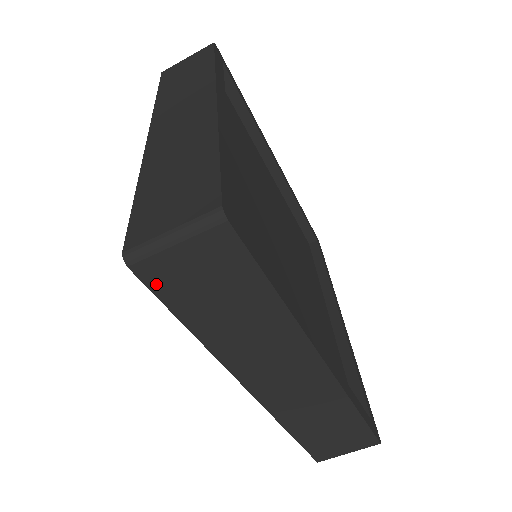
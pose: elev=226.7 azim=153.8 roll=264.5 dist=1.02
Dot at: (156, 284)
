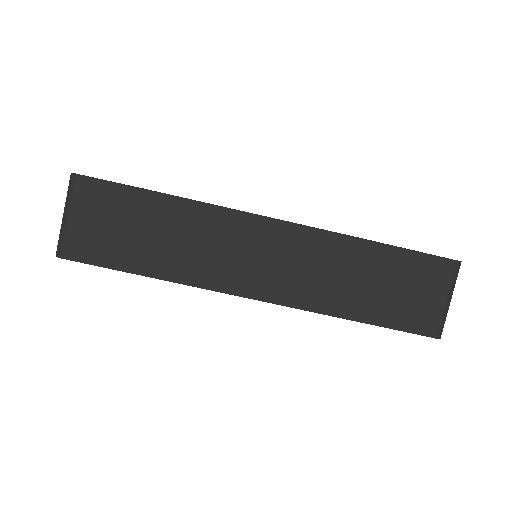
Dot at: (88, 256)
